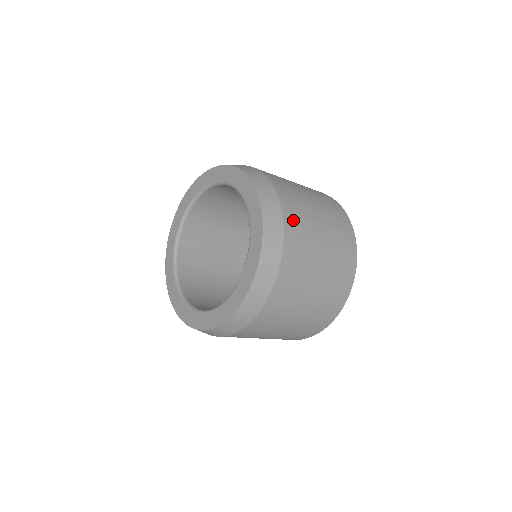
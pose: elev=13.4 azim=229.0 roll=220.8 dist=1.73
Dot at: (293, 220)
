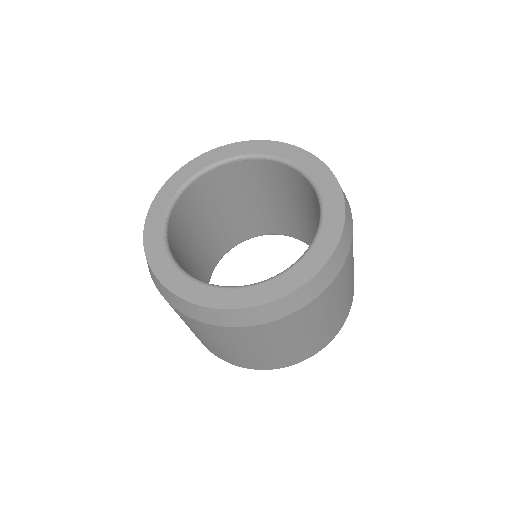
Dot at: occluded
